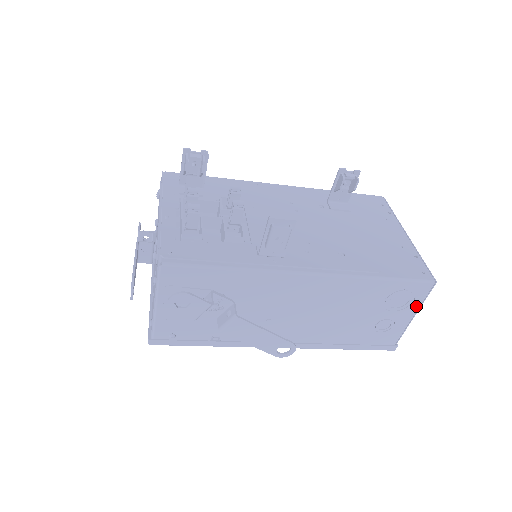
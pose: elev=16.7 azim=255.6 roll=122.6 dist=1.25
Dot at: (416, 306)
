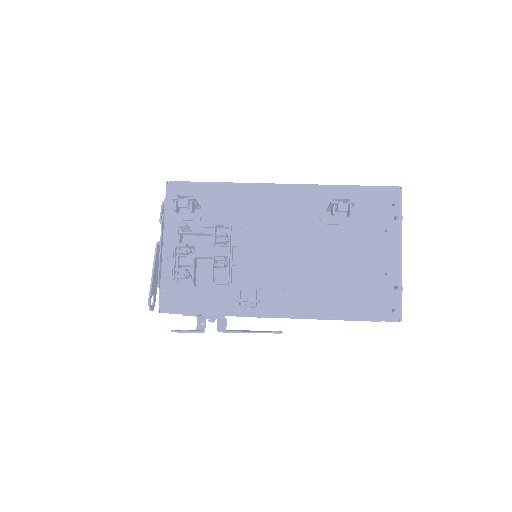
Dot at: occluded
